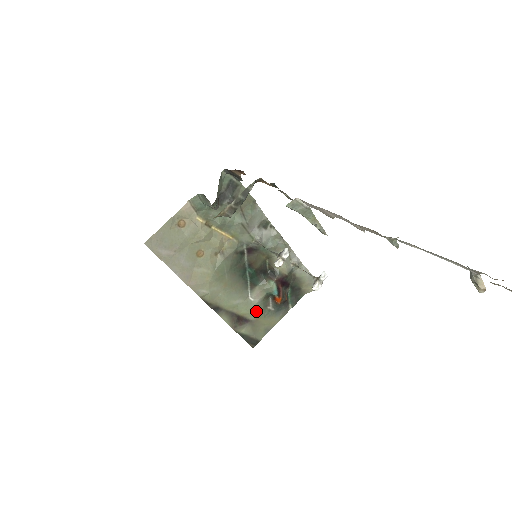
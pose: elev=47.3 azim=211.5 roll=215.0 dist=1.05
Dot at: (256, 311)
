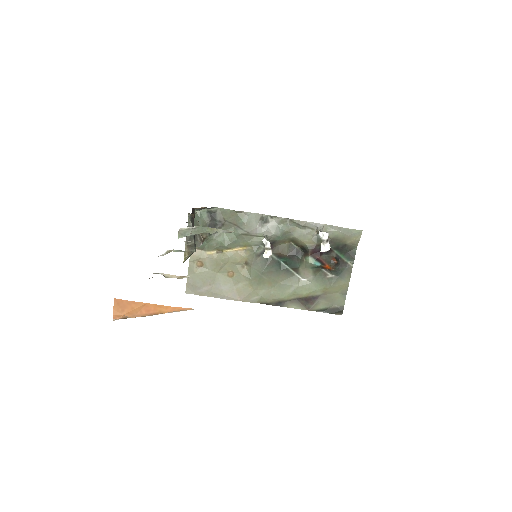
Dot at: (317, 286)
